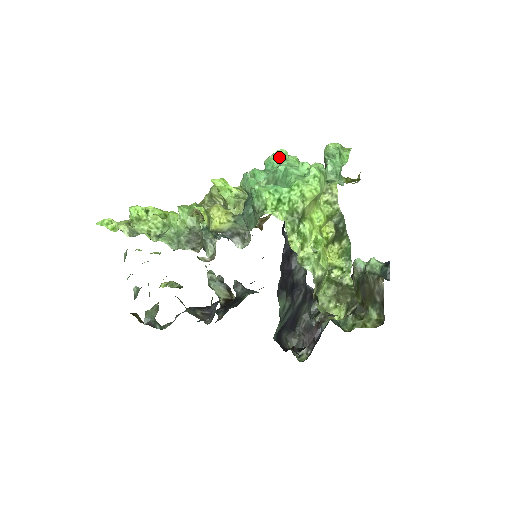
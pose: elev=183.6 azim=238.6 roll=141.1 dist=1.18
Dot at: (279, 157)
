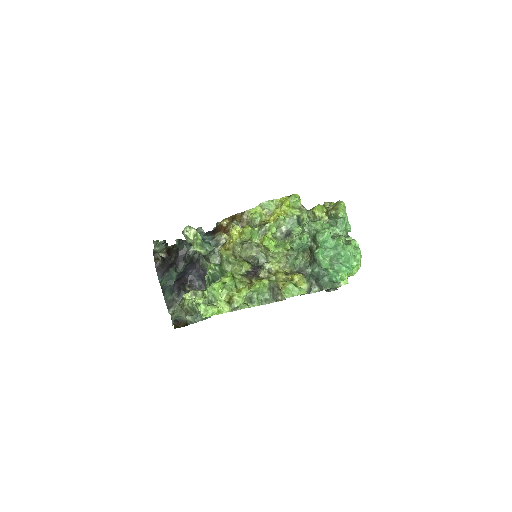
Dot at: (328, 236)
